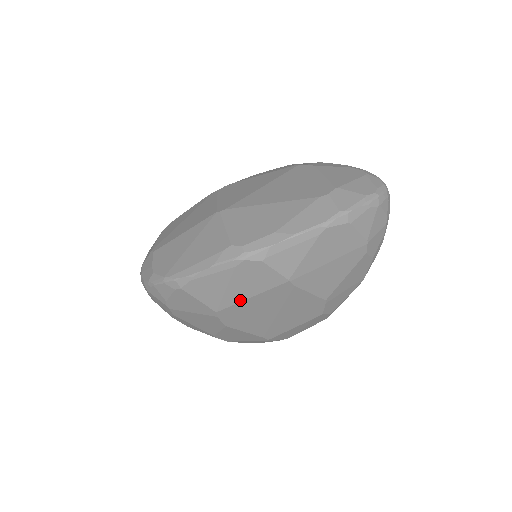
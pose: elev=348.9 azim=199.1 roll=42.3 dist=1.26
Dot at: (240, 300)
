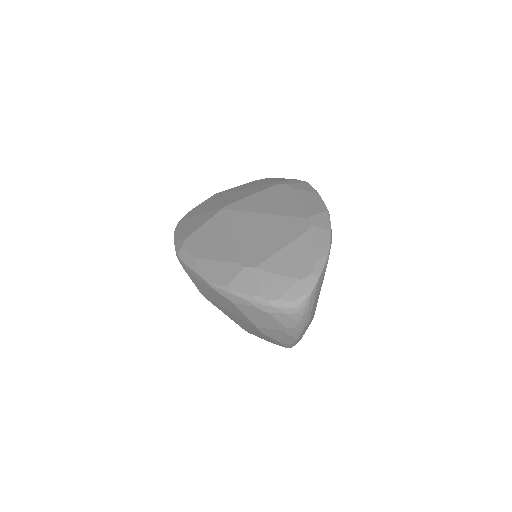
Dot at: occluded
